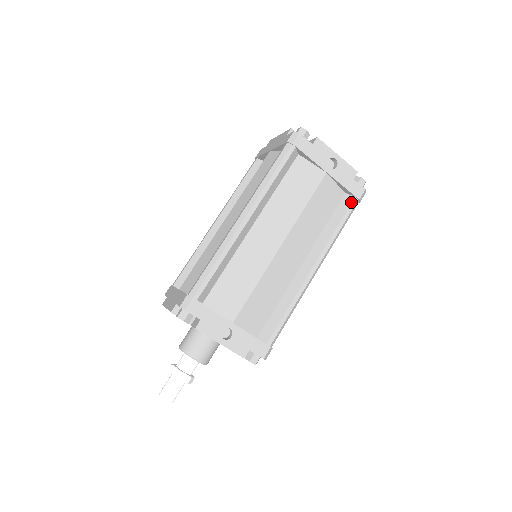
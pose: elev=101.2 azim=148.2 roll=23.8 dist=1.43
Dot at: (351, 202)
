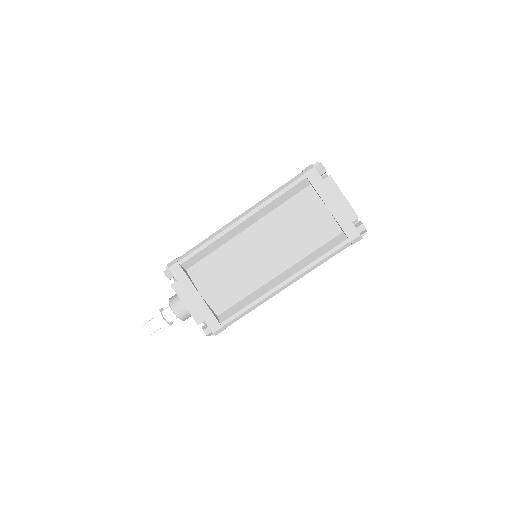
Dot at: occluded
